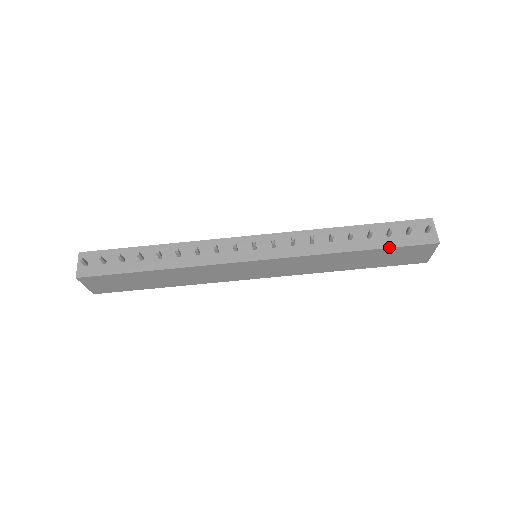
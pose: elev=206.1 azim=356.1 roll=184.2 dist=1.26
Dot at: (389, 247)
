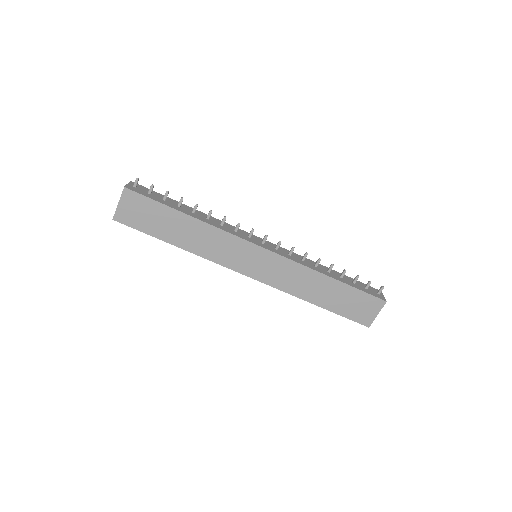
Dot at: (354, 287)
